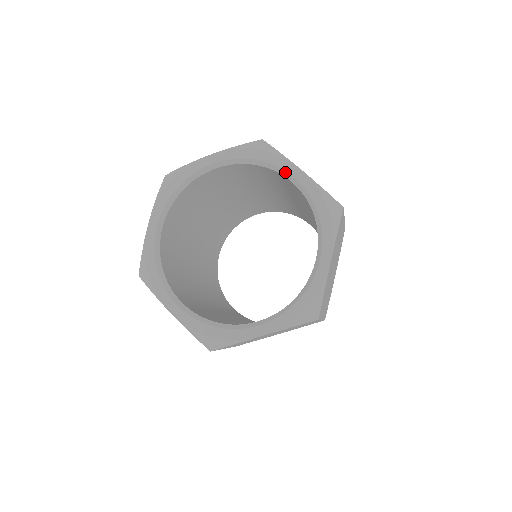
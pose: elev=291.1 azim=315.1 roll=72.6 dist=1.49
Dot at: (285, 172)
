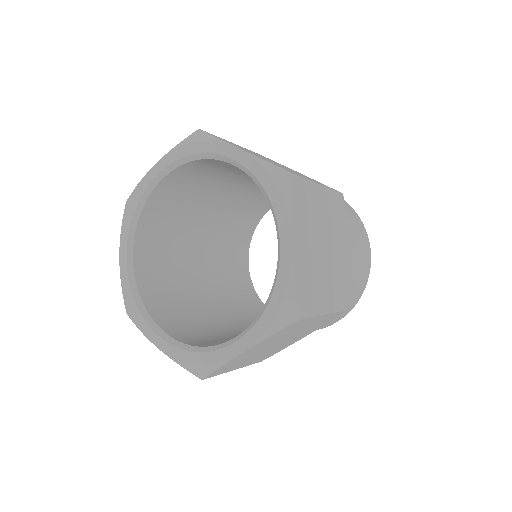
Dot at: (279, 233)
